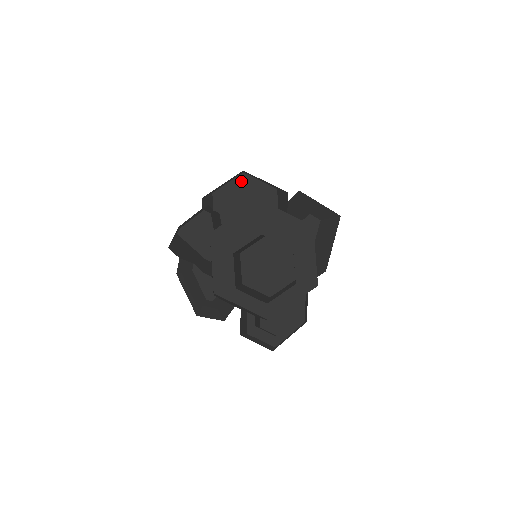
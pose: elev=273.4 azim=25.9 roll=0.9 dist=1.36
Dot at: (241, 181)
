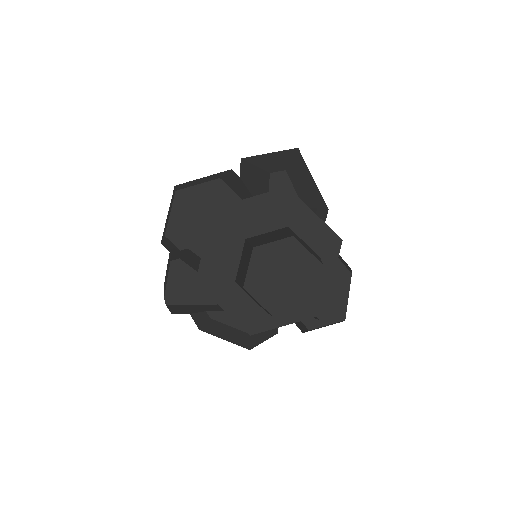
Dot at: (181, 201)
